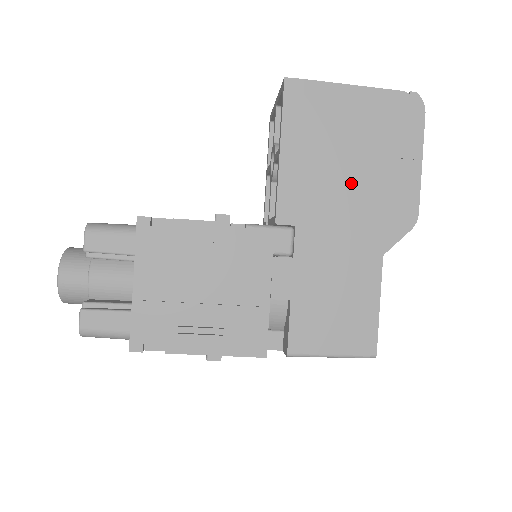
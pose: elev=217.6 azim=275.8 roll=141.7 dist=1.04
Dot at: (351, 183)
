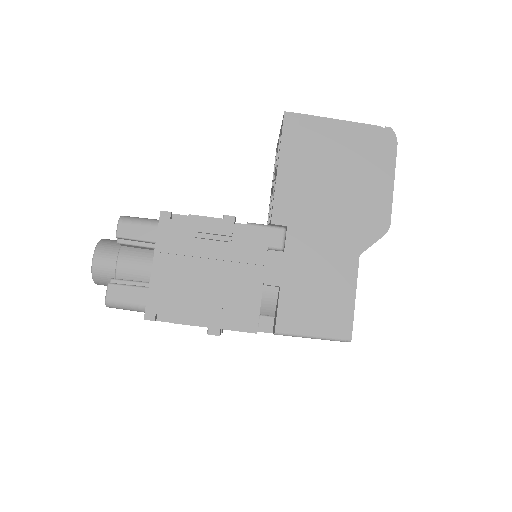
Dot at: (335, 195)
